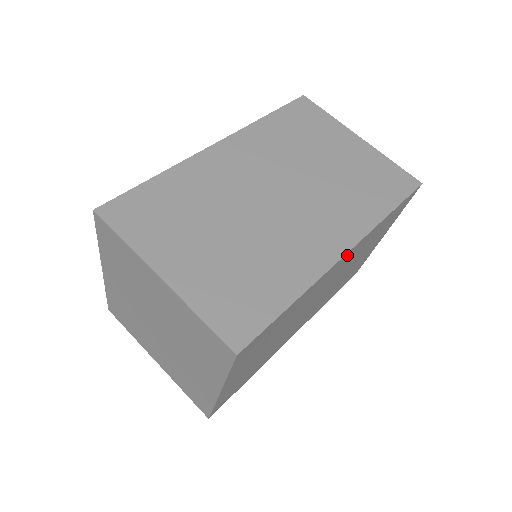
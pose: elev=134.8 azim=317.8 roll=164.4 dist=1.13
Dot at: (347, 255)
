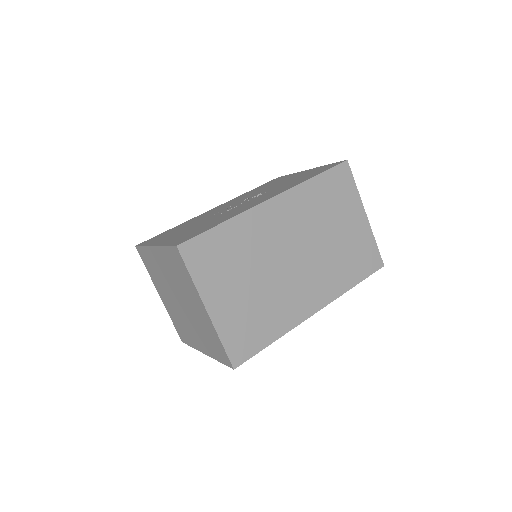
Dot at: occluded
